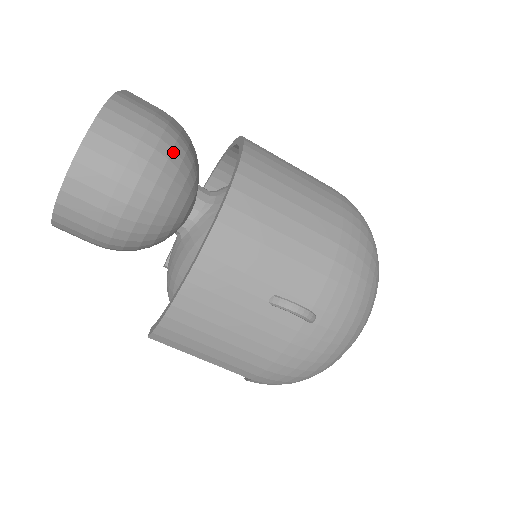
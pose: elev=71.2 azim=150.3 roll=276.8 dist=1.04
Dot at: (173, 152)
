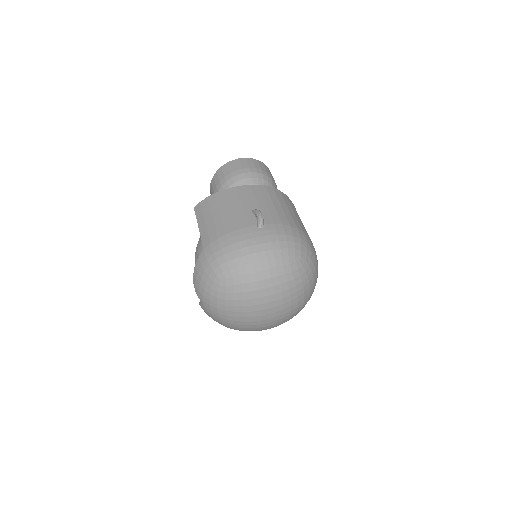
Dot at: (272, 185)
